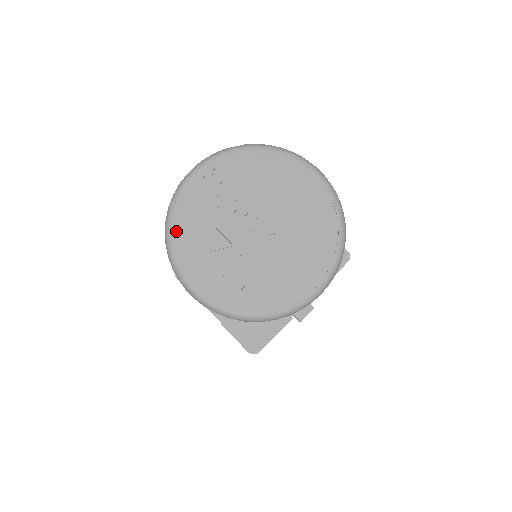
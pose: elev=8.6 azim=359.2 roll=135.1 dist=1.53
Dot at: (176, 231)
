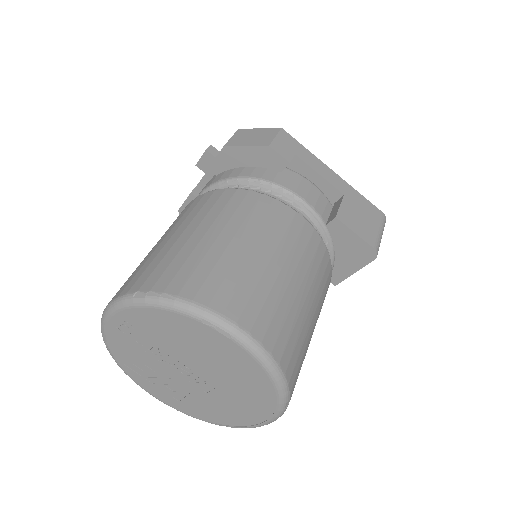
Dot at: (118, 359)
